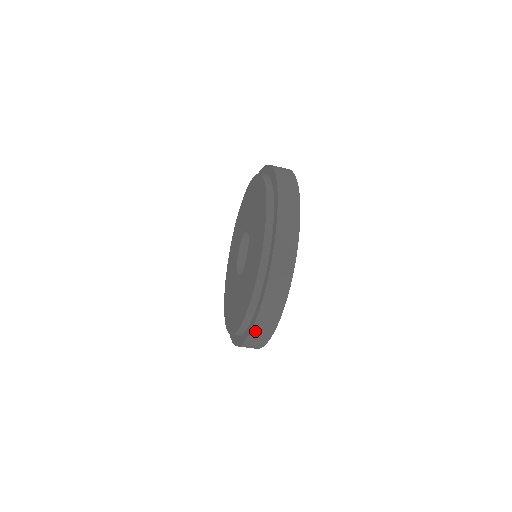
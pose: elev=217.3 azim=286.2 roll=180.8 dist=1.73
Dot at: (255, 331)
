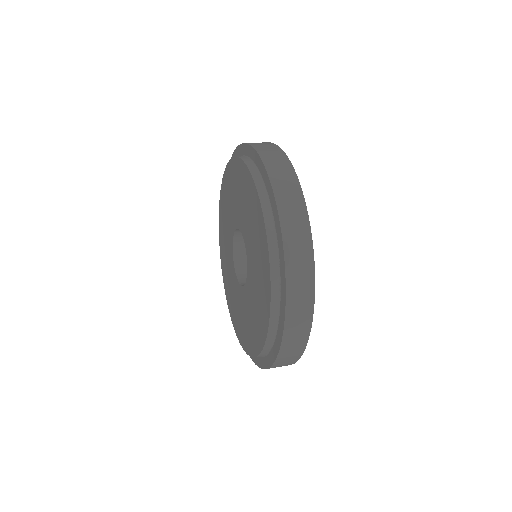
Dot at: occluded
